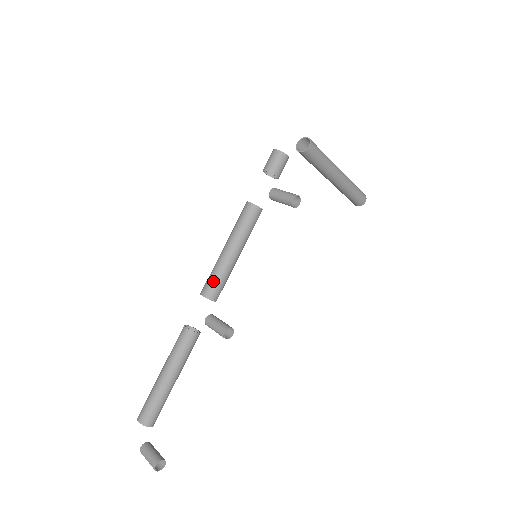
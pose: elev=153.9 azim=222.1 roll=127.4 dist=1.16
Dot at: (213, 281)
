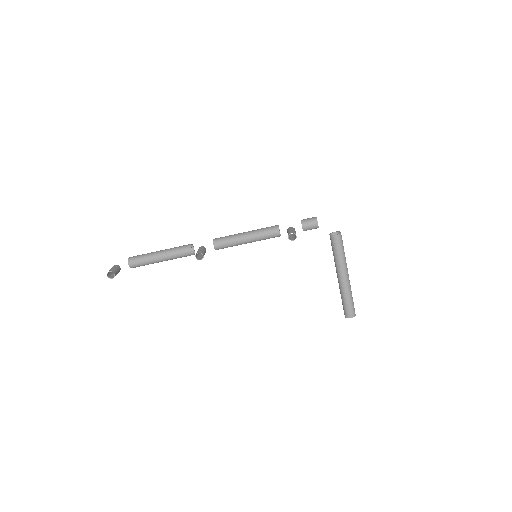
Dot at: (224, 238)
